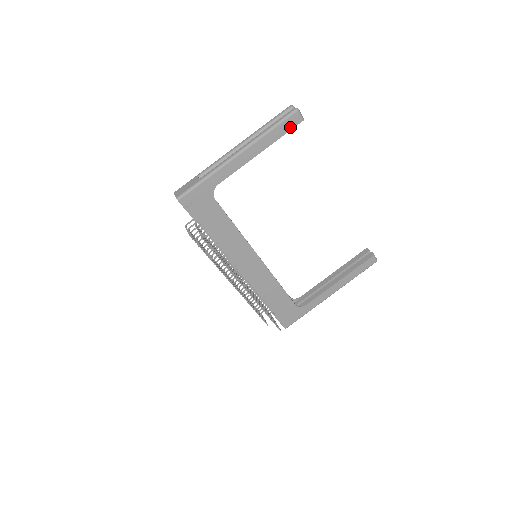
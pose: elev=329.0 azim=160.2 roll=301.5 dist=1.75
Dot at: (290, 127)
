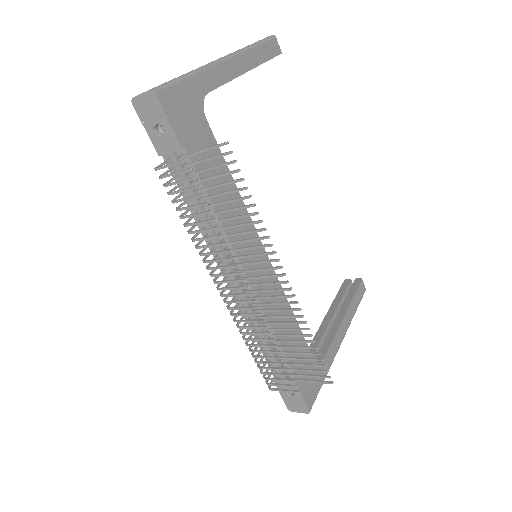
Dot at: (272, 54)
